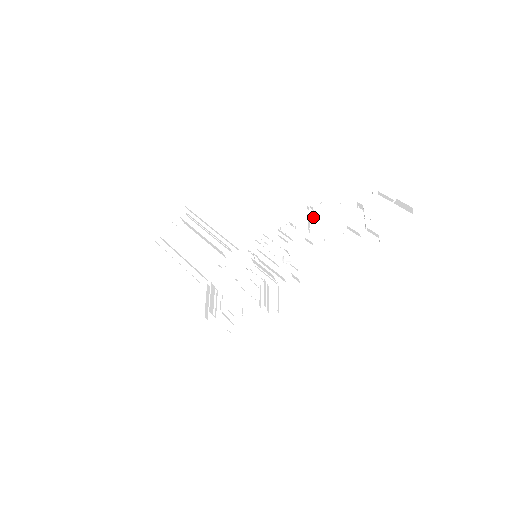
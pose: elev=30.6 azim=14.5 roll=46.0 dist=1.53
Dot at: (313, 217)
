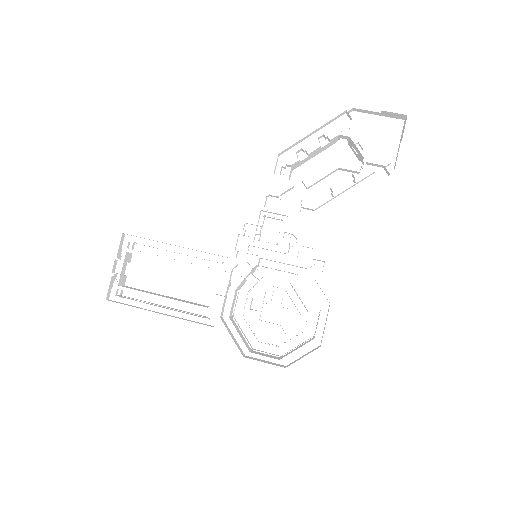
Dot at: (290, 173)
